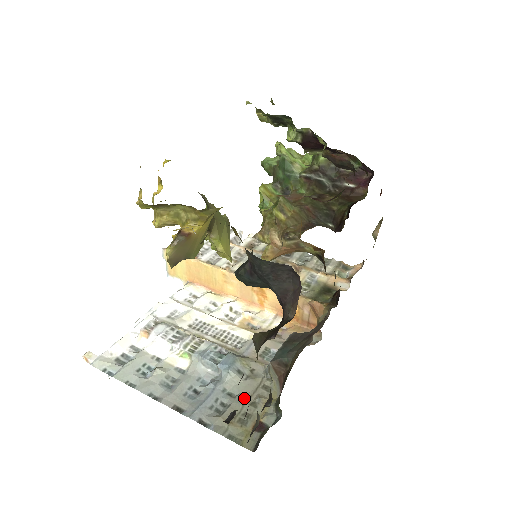
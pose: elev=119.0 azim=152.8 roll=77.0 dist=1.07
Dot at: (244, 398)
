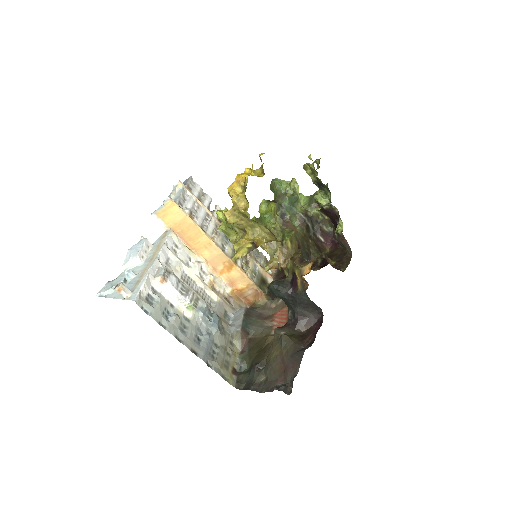
Dot at: (224, 349)
